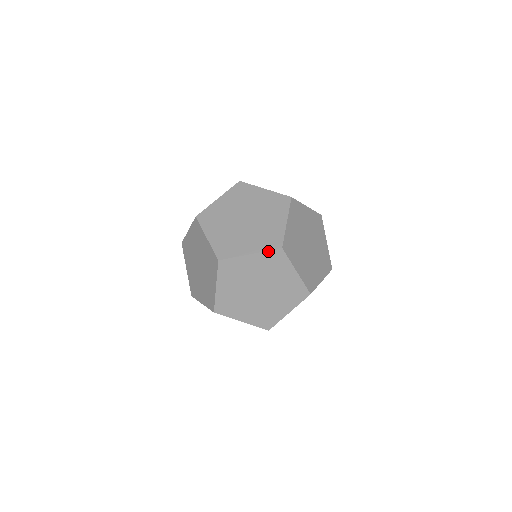
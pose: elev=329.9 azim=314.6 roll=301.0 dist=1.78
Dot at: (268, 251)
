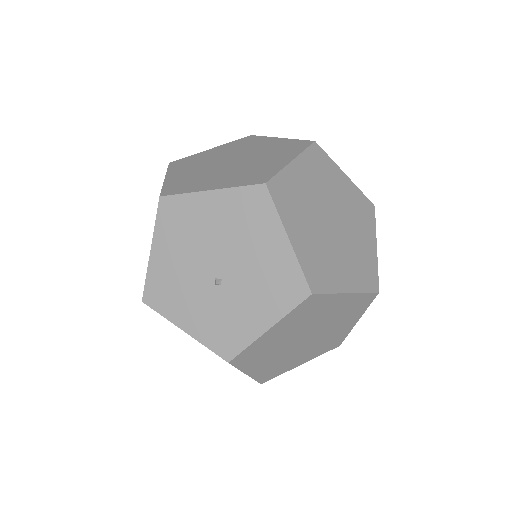
Dot at: occluded
